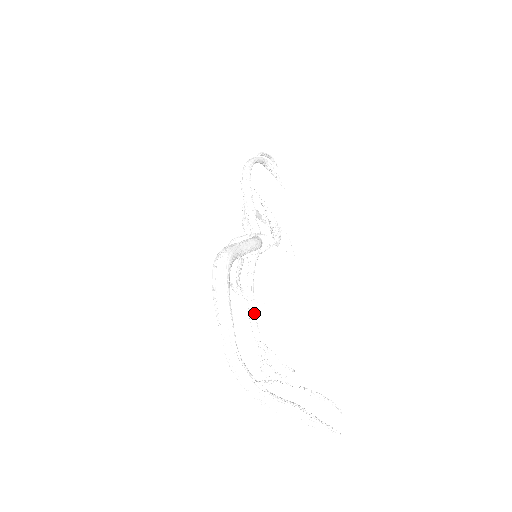
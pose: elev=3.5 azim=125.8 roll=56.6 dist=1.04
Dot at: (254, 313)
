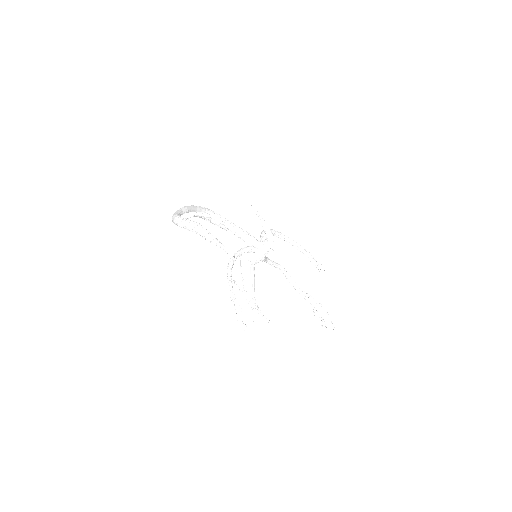
Dot at: (231, 262)
